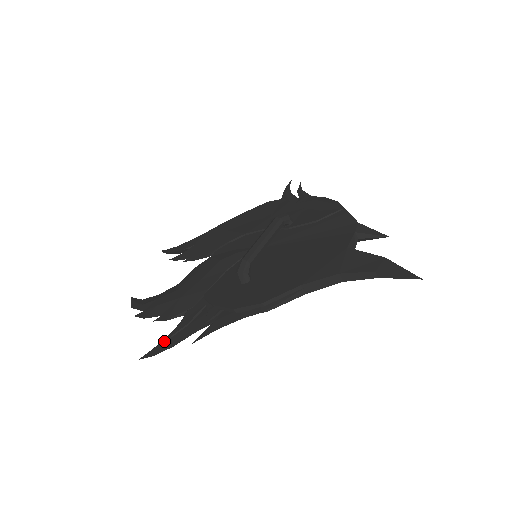
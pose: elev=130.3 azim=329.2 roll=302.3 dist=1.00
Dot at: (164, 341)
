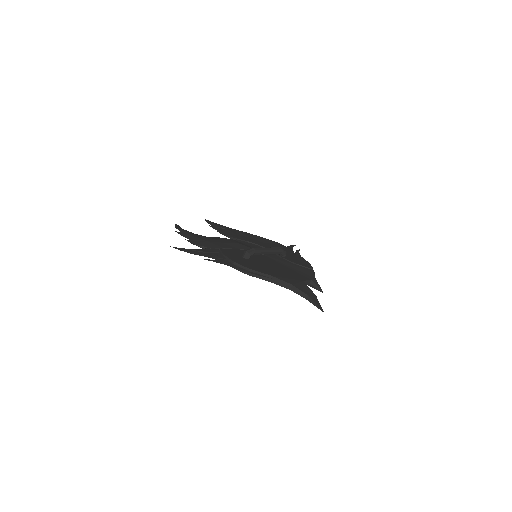
Dot at: (189, 249)
